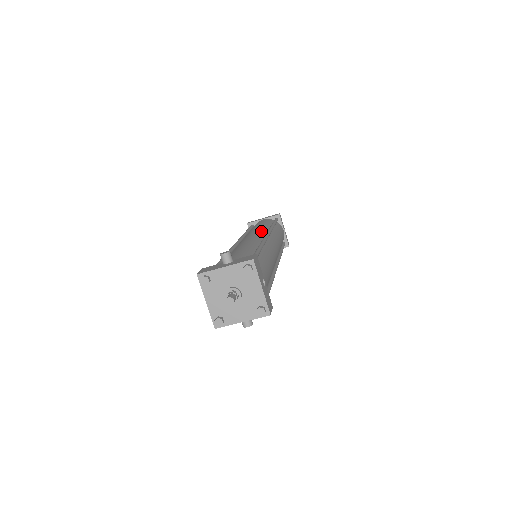
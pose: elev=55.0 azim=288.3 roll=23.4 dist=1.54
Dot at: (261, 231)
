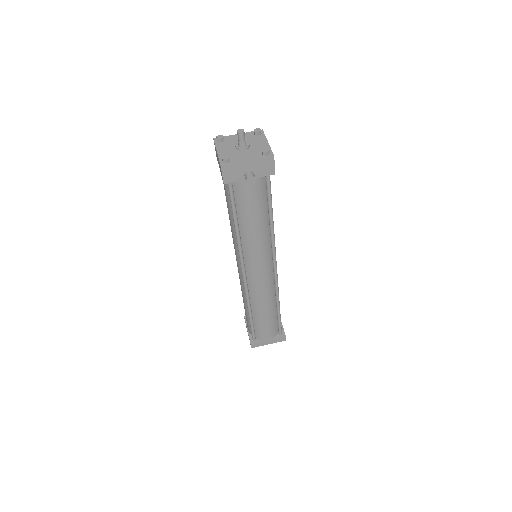
Dot at: occluded
